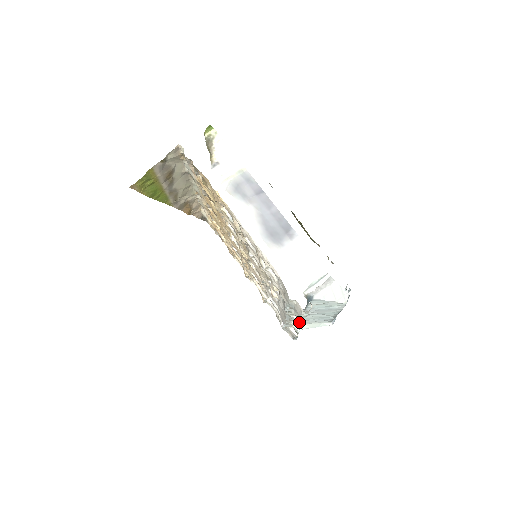
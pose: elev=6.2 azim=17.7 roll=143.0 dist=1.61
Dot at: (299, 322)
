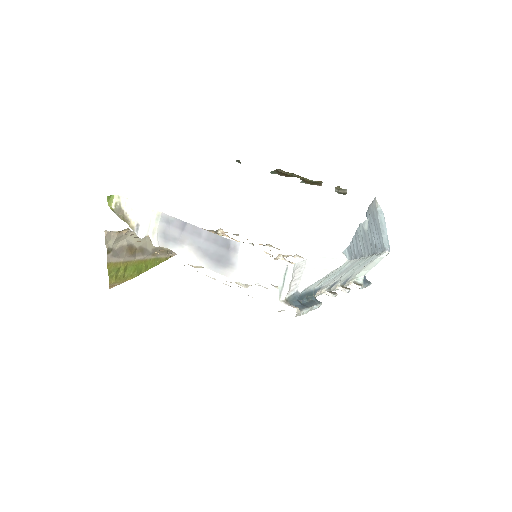
Dot at: (331, 296)
